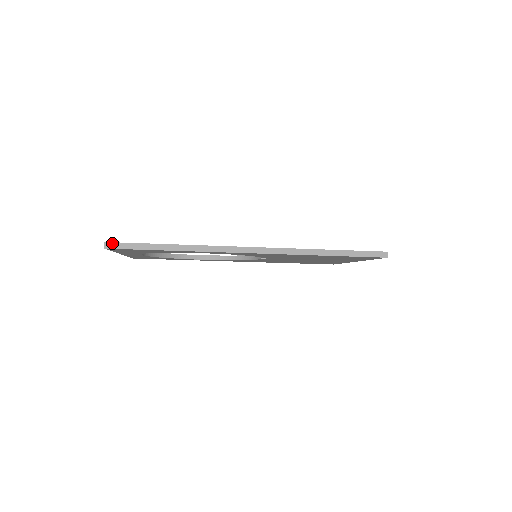
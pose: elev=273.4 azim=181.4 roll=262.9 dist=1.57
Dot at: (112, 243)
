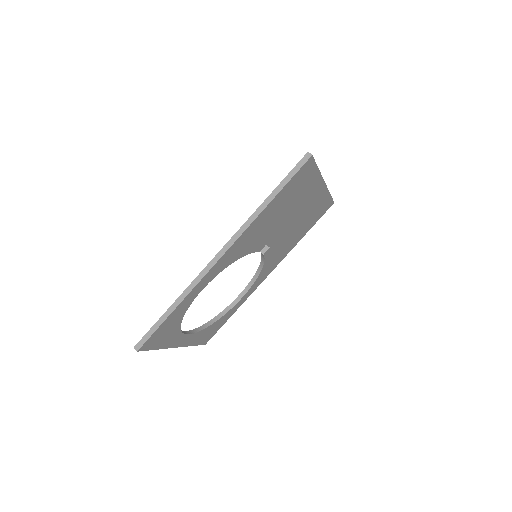
Dot at: (138, 343)
